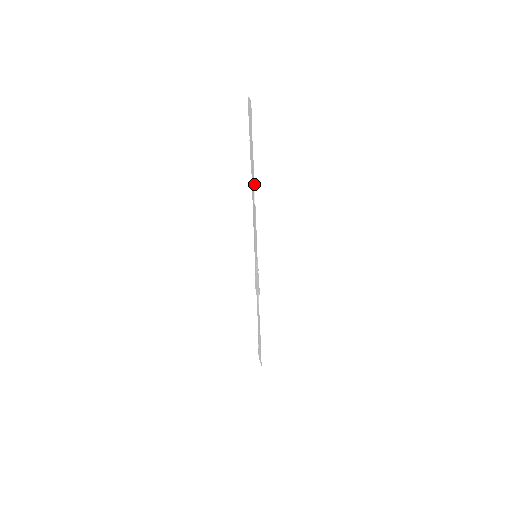
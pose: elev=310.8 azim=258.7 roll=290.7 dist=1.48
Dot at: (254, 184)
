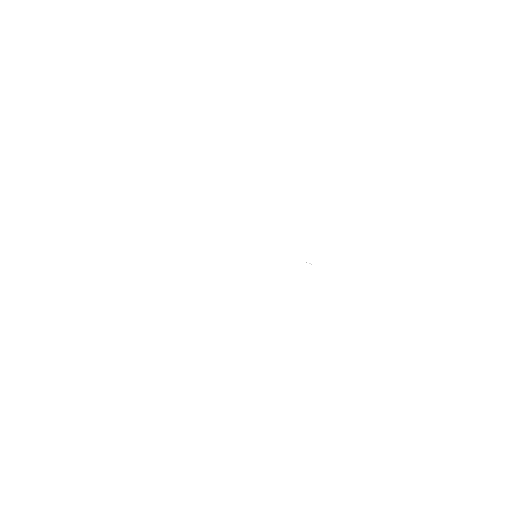
Dot at: occluded
